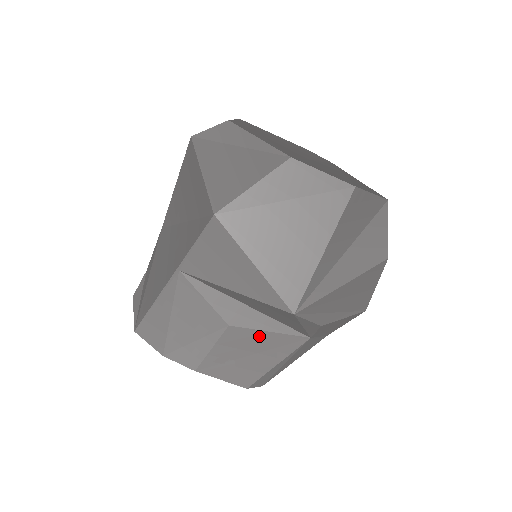
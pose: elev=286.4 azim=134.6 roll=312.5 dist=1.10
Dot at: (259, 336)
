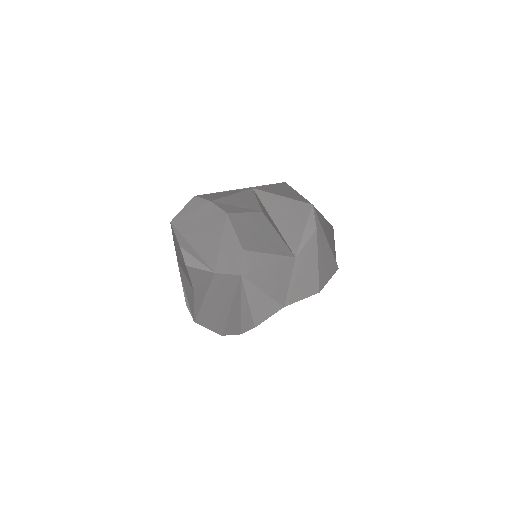
Dot at: (272, 230)
